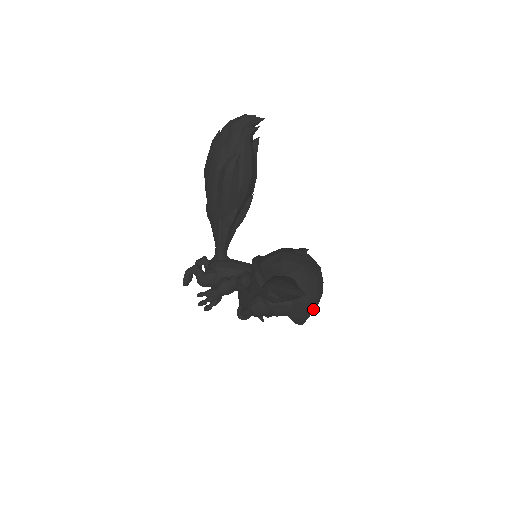
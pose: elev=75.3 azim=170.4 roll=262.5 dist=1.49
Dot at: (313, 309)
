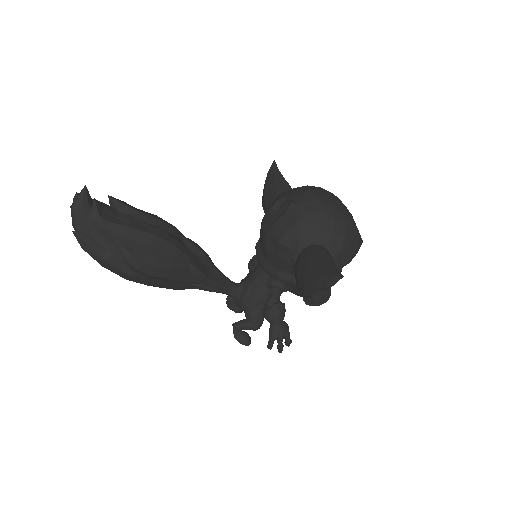
Dot at: (354, 230)
